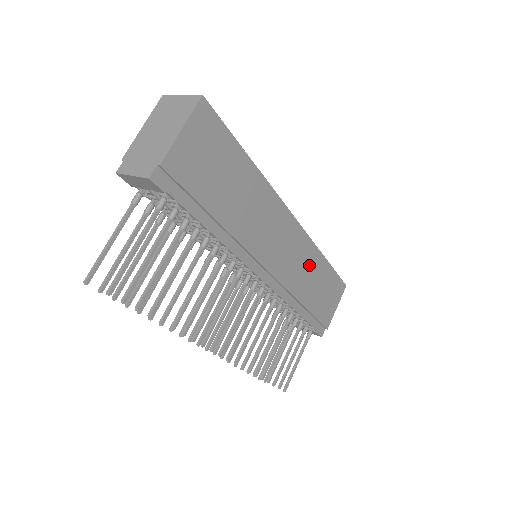
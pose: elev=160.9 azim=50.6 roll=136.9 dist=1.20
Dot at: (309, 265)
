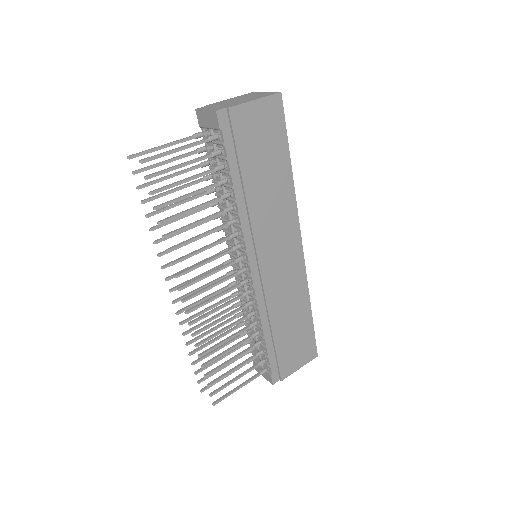
Dot at: (294, 299)
